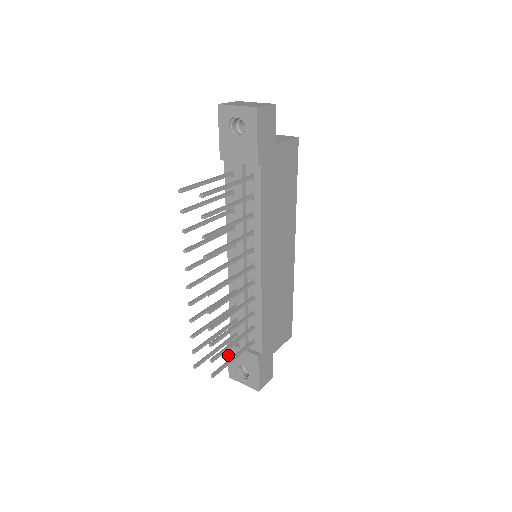
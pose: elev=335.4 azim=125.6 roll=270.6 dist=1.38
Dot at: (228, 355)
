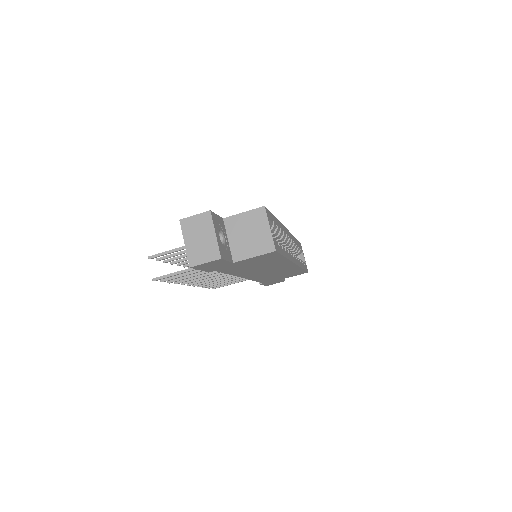
Dot at: occluded
